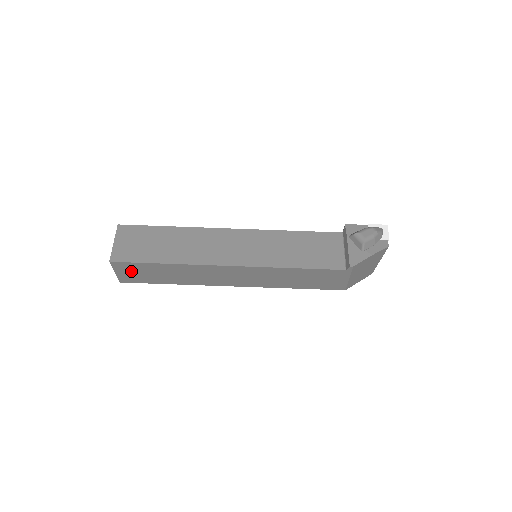
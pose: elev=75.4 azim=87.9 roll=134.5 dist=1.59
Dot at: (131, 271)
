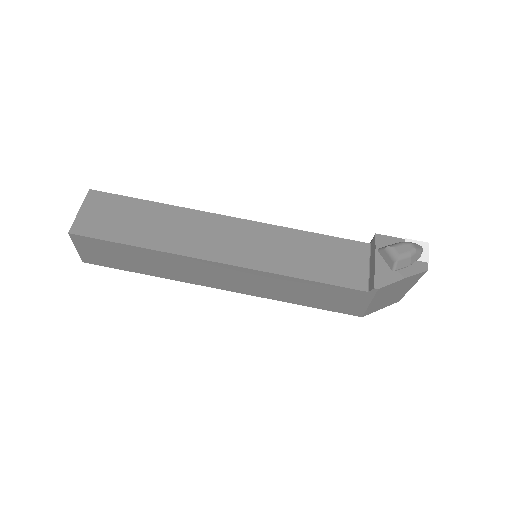
Dot at: (96, 250)
